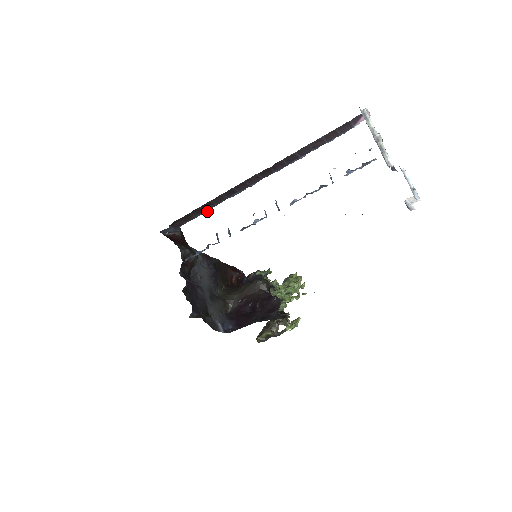
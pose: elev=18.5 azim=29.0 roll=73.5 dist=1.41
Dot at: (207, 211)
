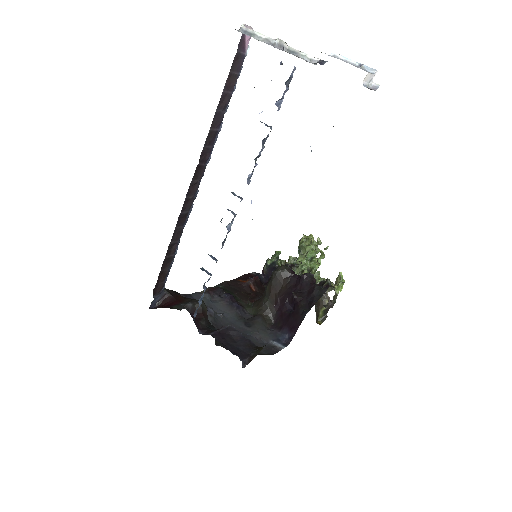
Dot at: (175, 254)
